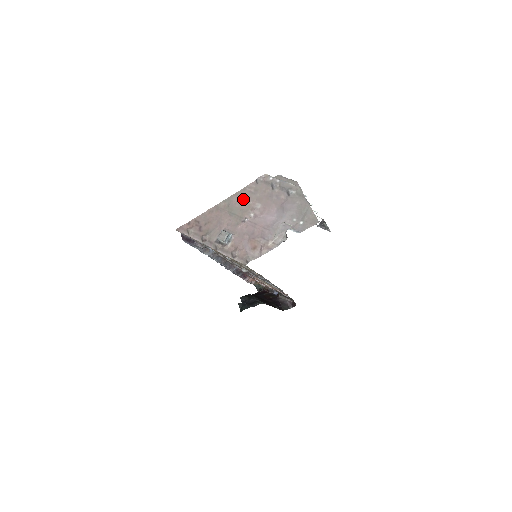
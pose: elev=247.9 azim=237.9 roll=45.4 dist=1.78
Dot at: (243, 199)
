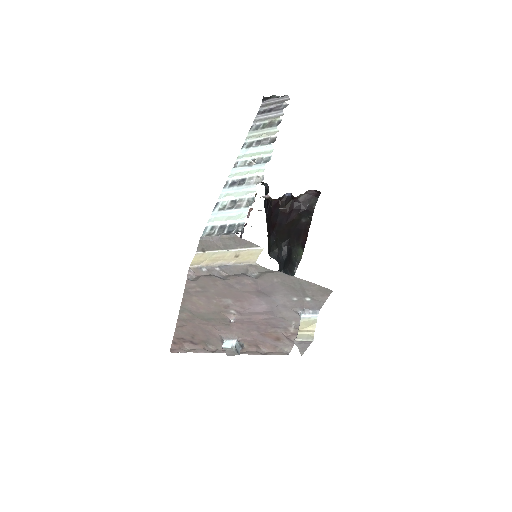
Dot at: (200, 302)
